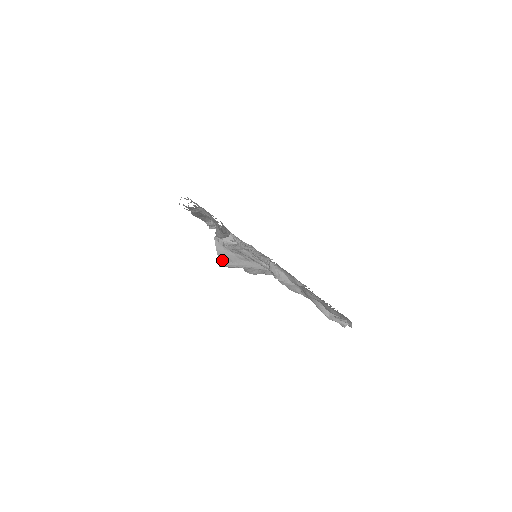
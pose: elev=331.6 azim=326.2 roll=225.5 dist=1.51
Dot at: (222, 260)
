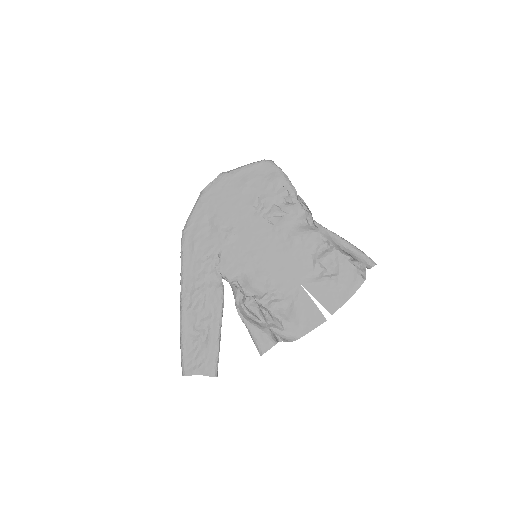
Dot at: occluded
